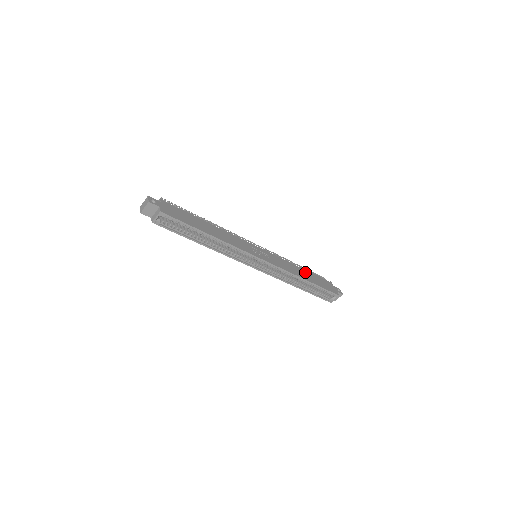
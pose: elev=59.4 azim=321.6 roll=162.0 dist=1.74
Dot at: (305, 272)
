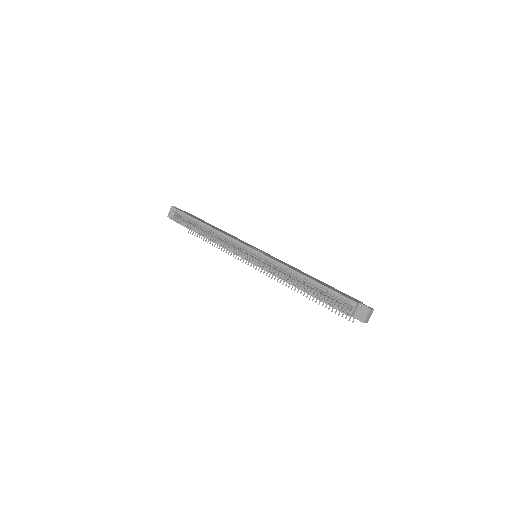
Dot at: occluded
